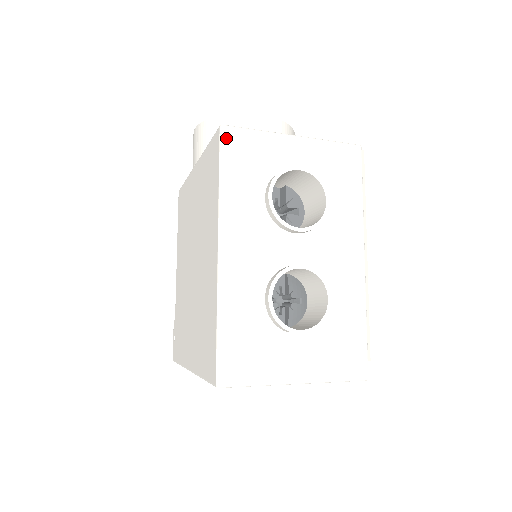
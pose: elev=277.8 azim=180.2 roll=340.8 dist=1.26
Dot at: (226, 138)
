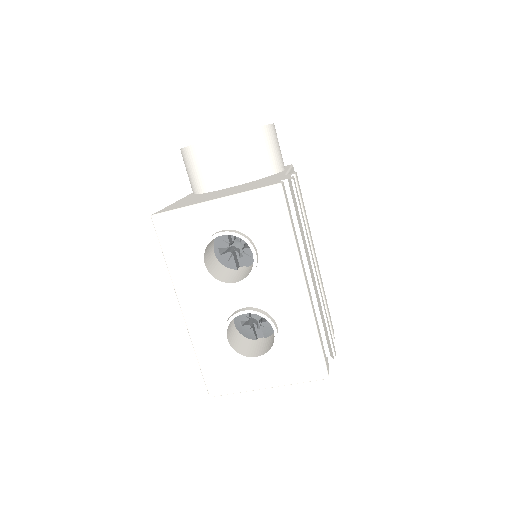
Dot at: (158, 226)
